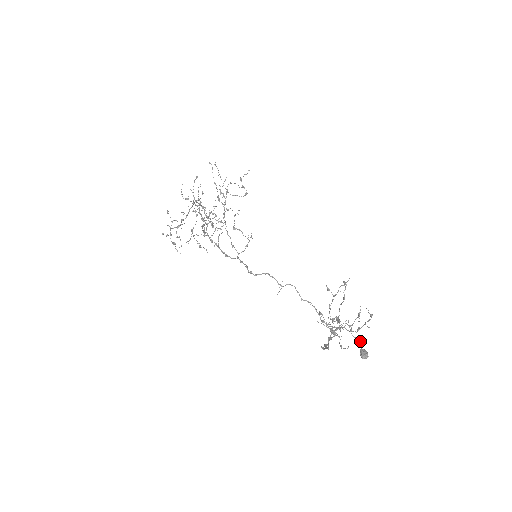
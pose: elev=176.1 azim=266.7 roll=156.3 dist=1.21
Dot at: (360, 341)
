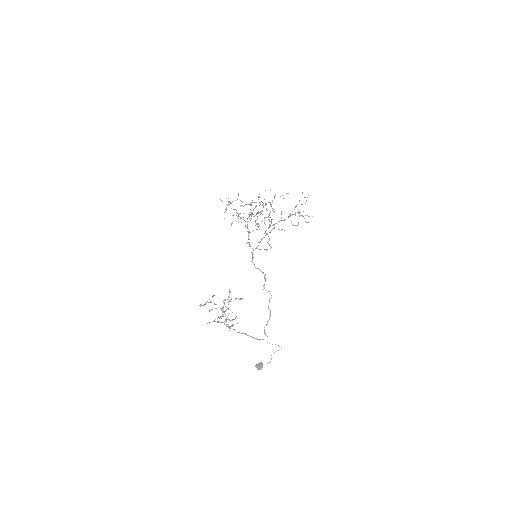
Dot at: (270, 361)
